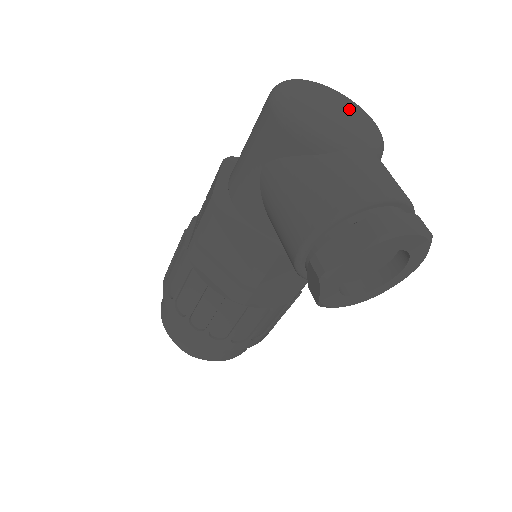
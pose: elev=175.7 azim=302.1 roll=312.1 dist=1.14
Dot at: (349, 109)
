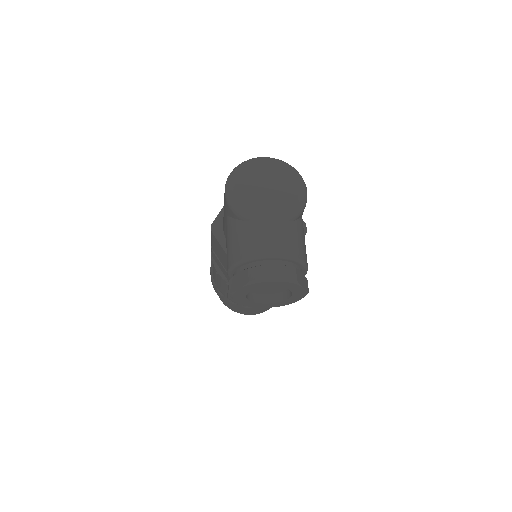
Dot at: (284, 181)
